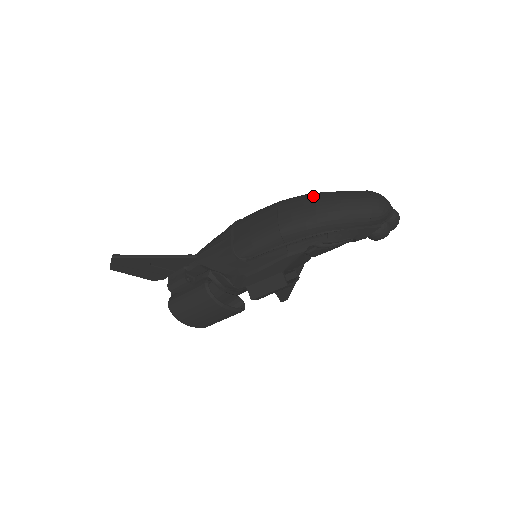
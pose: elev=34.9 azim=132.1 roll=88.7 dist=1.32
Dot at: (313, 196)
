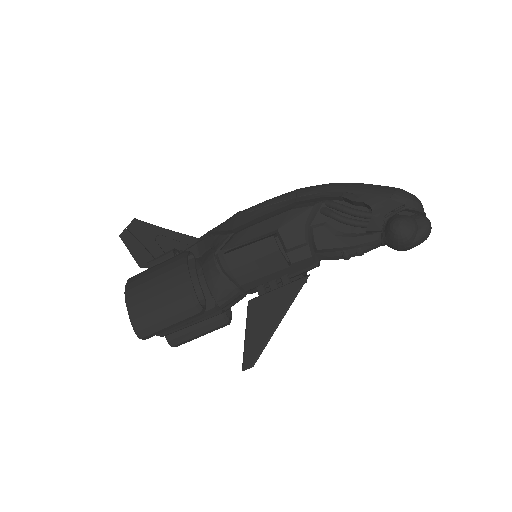
Dot at: occluded
